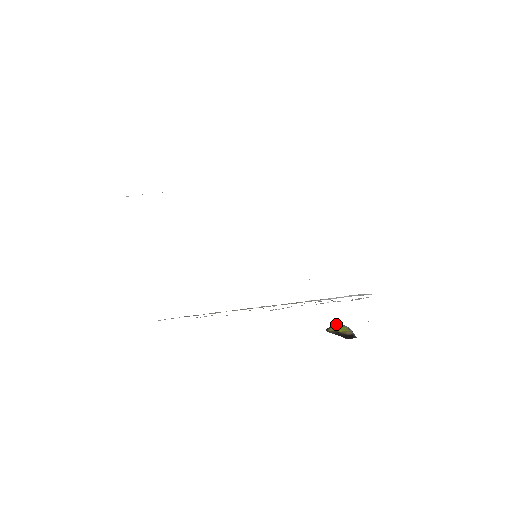
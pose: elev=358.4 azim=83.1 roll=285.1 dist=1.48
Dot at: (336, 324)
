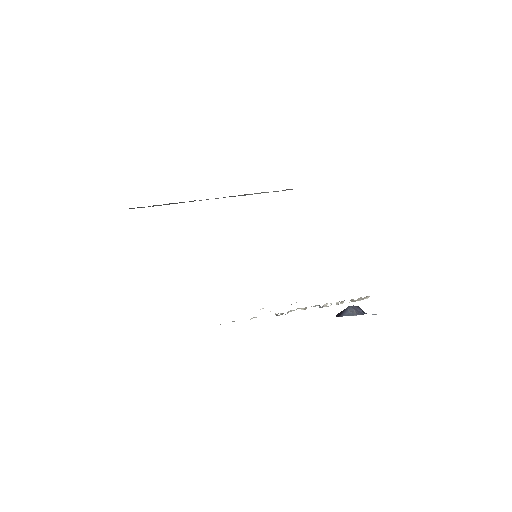
Dot at: (344, 311)
